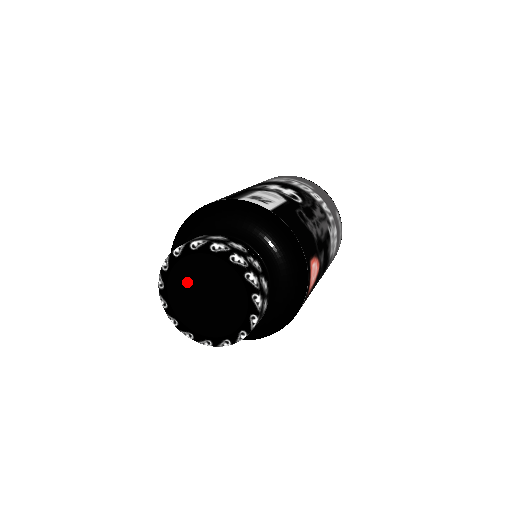
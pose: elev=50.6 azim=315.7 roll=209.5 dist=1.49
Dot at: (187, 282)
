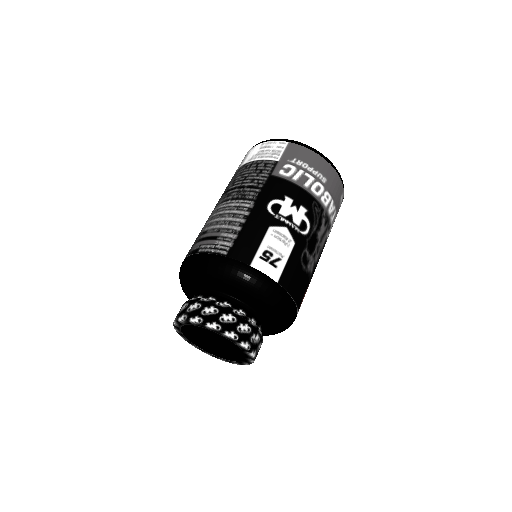
Dot at: (198, 333)
